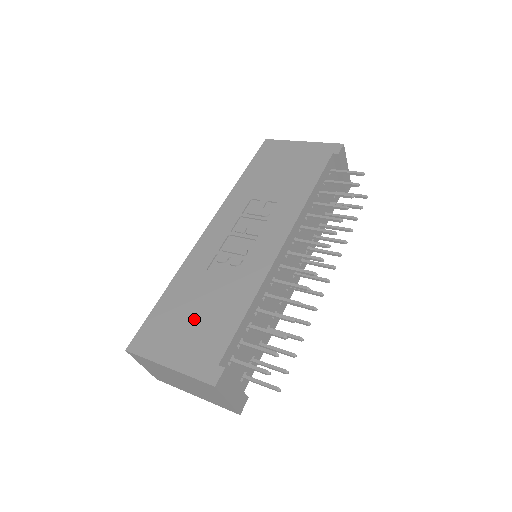
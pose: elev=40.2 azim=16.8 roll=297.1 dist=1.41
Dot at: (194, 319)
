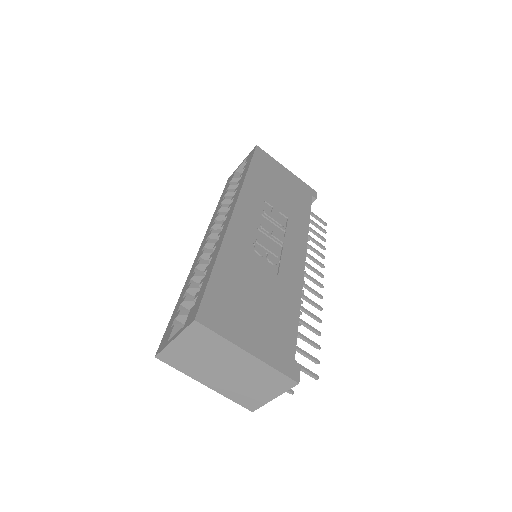
Dot at: (257, 307)
